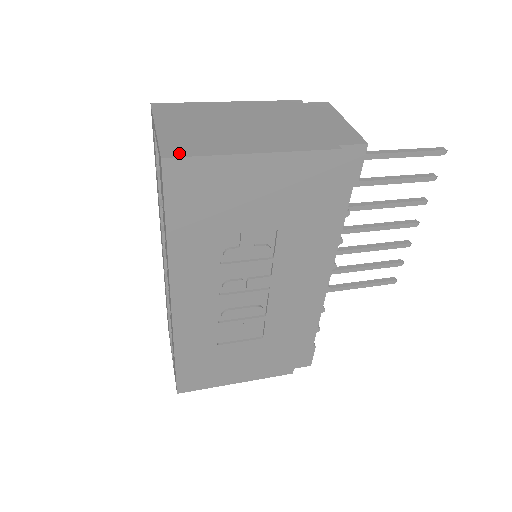
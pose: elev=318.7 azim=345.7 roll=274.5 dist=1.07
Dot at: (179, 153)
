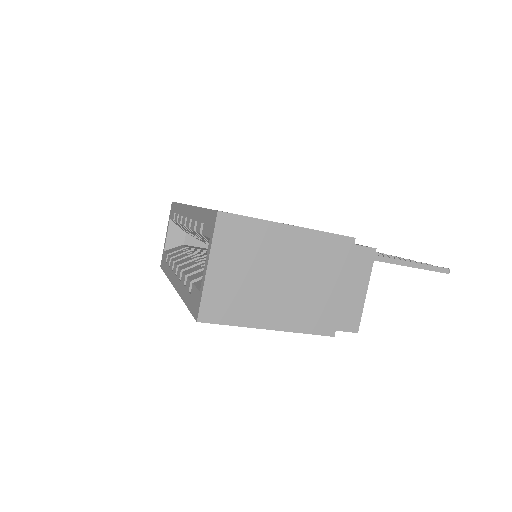
Dot at: (213, 317)
